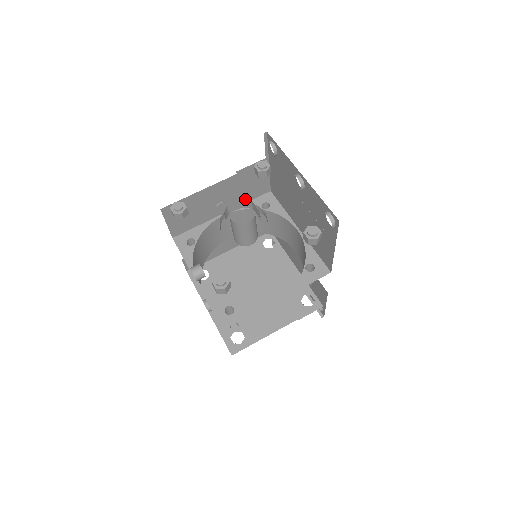
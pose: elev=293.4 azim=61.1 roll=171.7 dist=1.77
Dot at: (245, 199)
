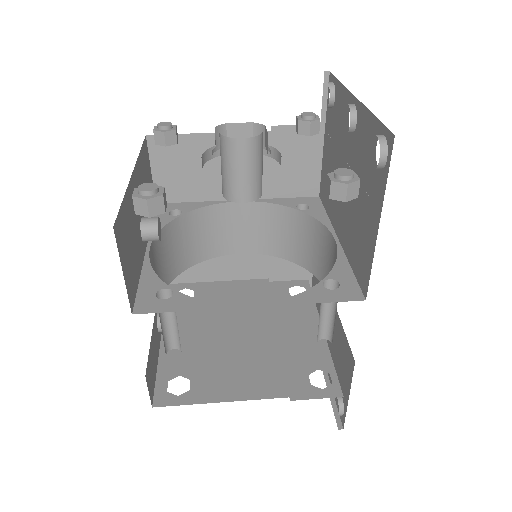
Dot at: (257, 124)
